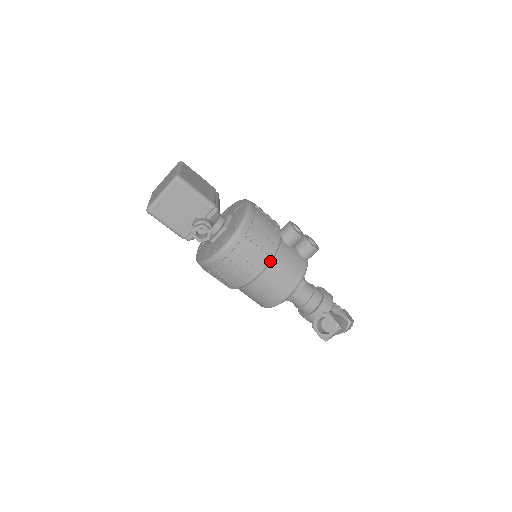
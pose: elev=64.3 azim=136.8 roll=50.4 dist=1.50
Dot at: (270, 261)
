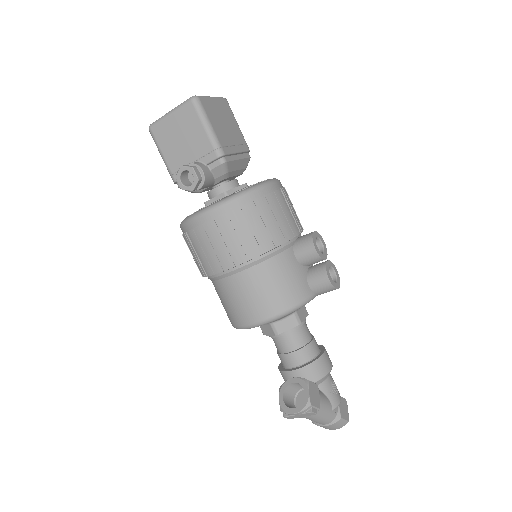
Dot at: (256, 261)
